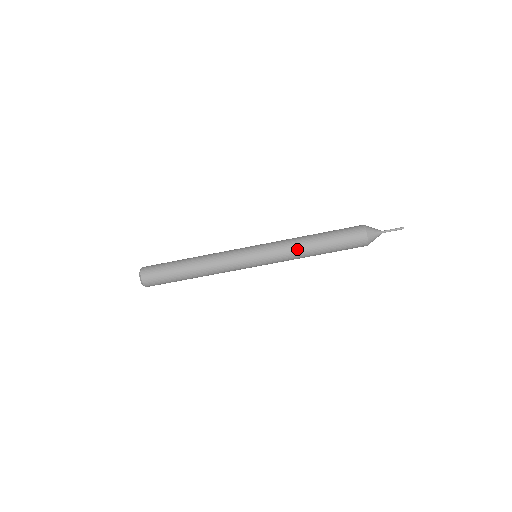
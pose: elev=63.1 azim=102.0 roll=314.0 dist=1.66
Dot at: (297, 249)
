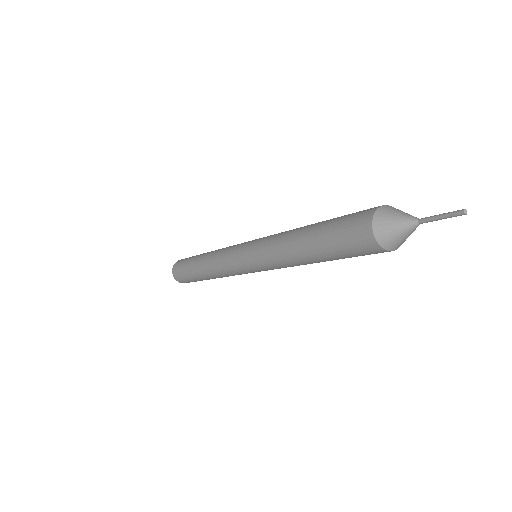
Dot at: (286, 261)
